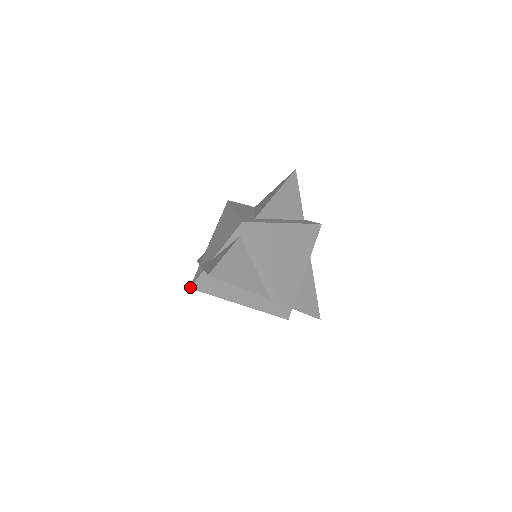
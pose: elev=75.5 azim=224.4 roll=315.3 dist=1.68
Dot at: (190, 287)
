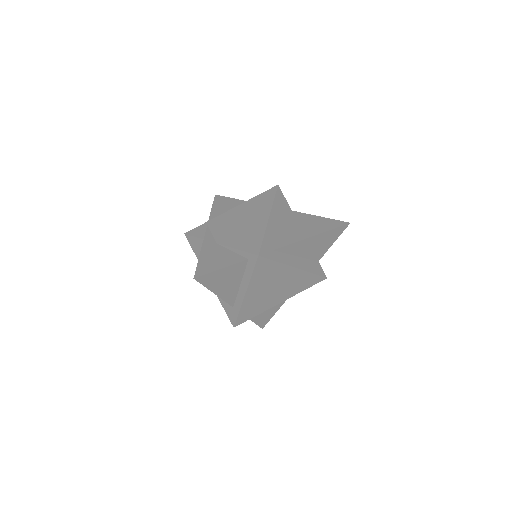
Dot at: (185, 234)
